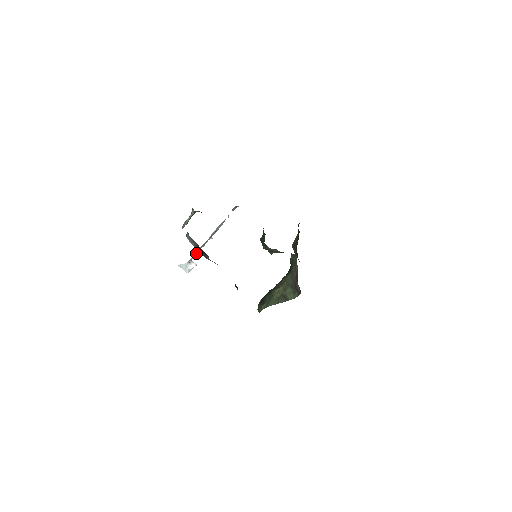
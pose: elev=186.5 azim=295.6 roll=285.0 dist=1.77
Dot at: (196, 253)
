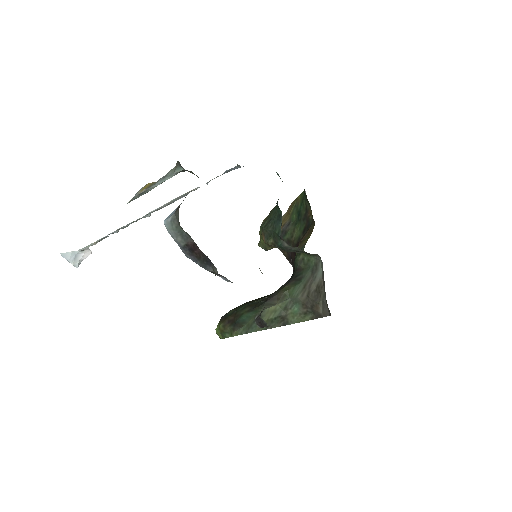
Dot at: occluded
